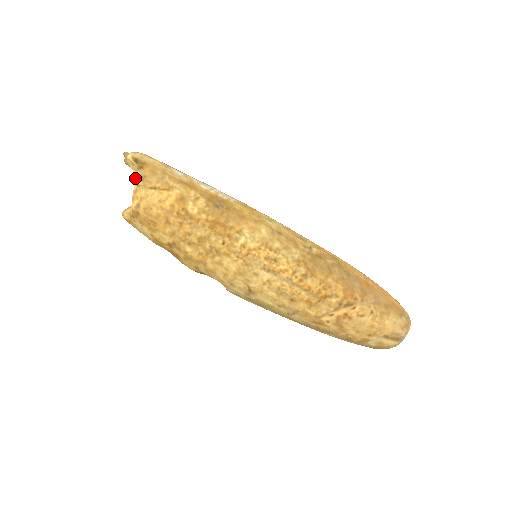
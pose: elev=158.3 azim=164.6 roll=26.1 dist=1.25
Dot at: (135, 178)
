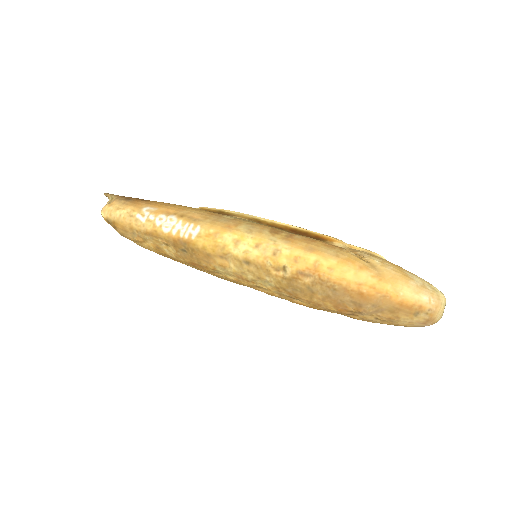
Dot at: occluded
